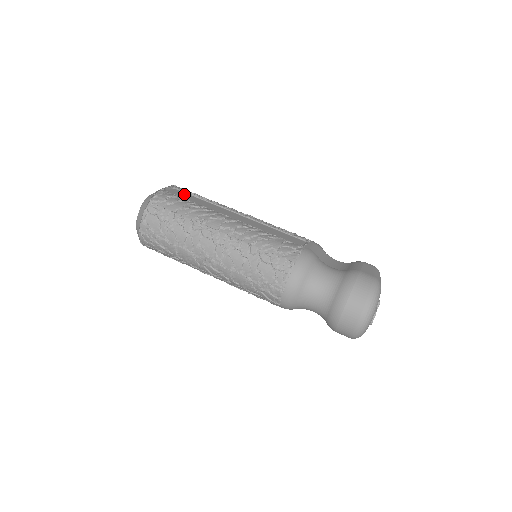
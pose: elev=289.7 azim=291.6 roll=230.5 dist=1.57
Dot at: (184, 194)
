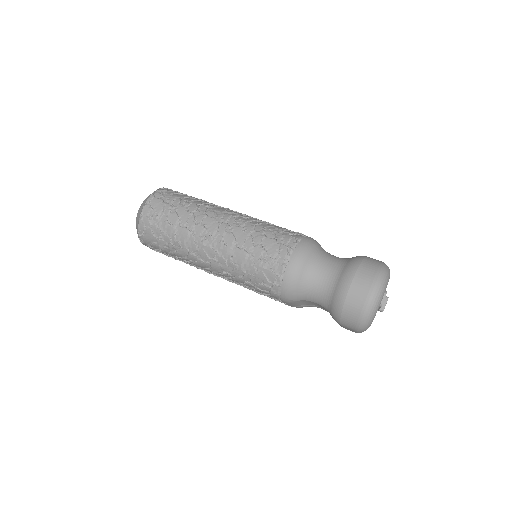
Dot at: occluded
